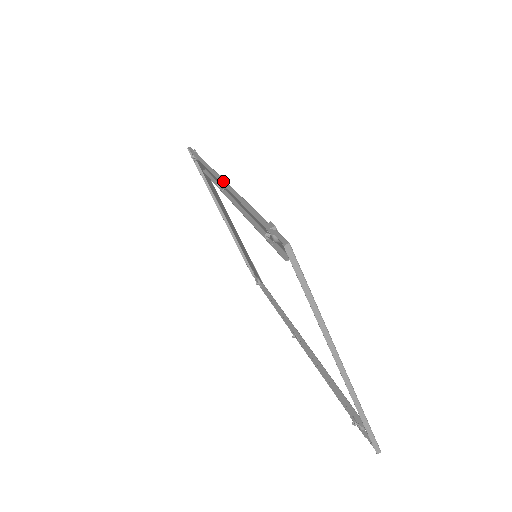
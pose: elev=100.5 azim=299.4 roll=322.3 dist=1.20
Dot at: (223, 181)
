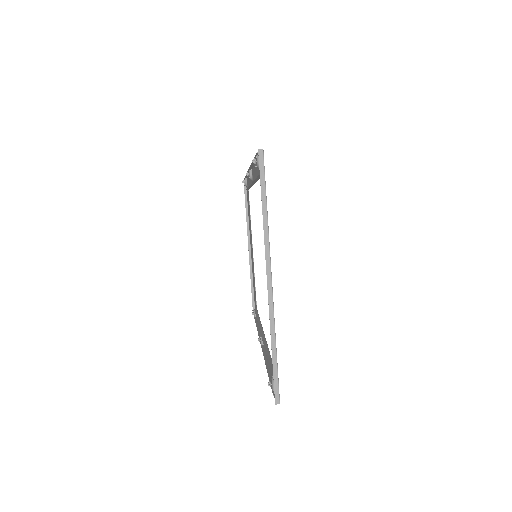
Dot at: (251, 168)
